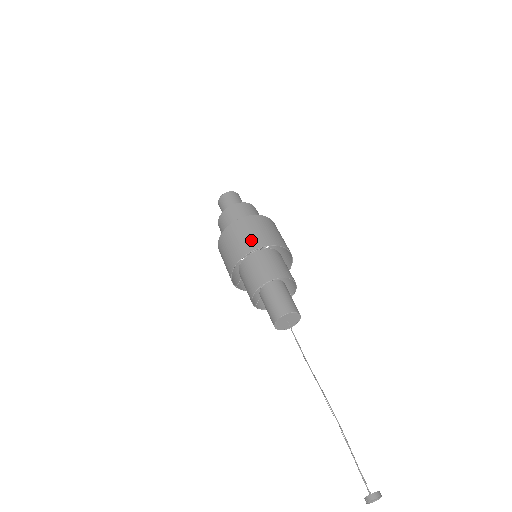
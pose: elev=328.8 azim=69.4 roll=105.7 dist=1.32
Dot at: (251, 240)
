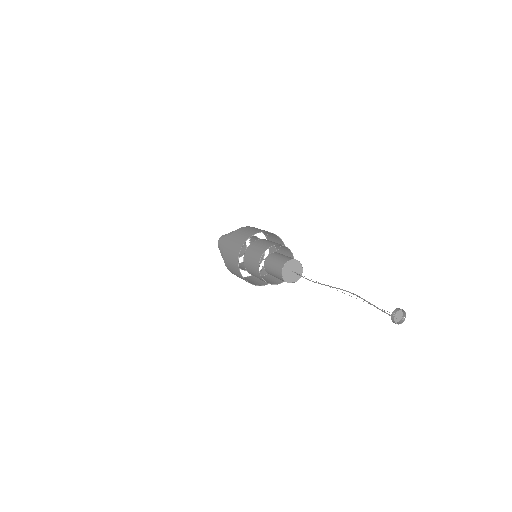
Dot at: (259, 230)
